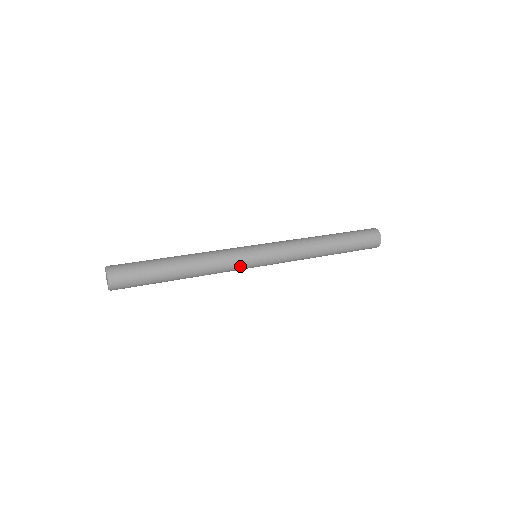
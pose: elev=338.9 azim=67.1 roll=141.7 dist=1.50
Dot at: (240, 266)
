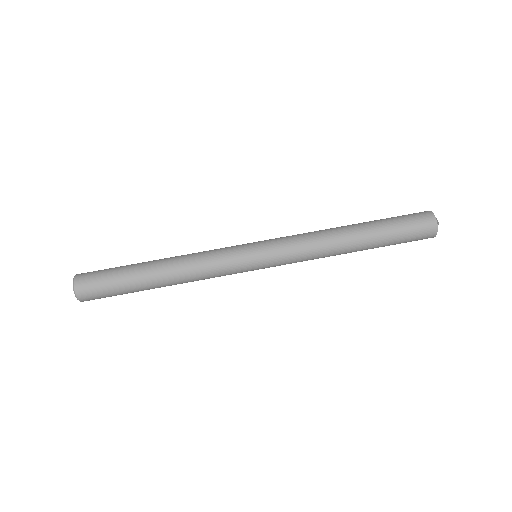
Dot at: occluded
